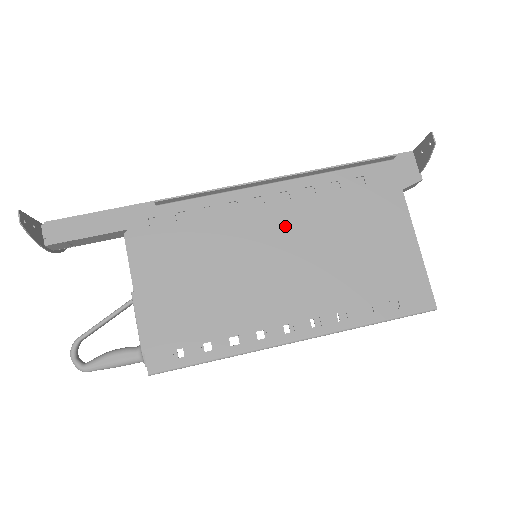
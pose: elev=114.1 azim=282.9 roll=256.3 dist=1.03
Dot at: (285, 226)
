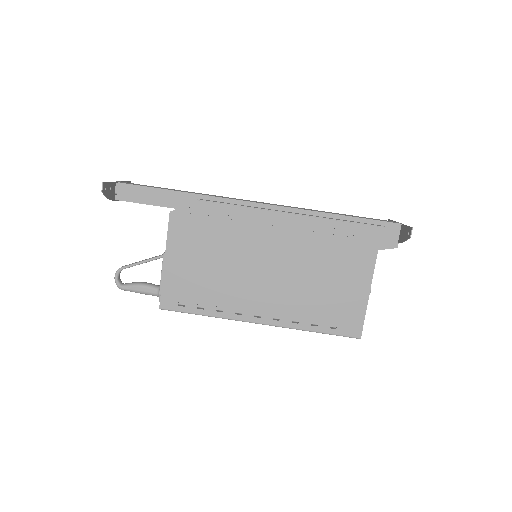
Dot at: (282, 247)
